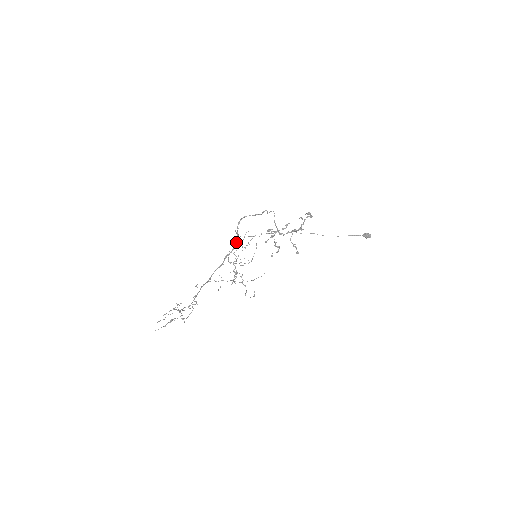
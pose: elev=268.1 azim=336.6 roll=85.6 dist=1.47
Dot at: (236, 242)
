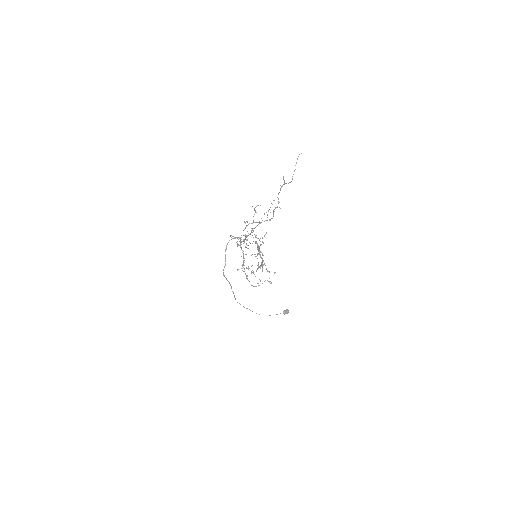
Dot at: (240, 239)
